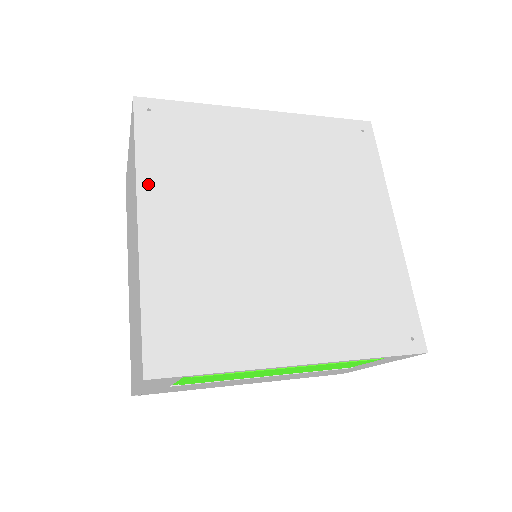
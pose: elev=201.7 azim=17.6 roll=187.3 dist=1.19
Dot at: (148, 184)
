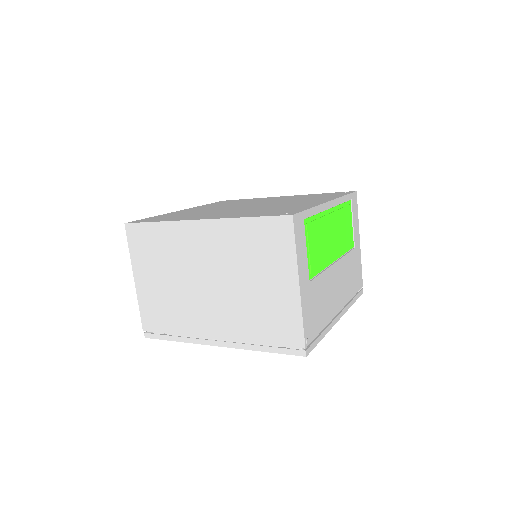
Dot at: (181, 219)
